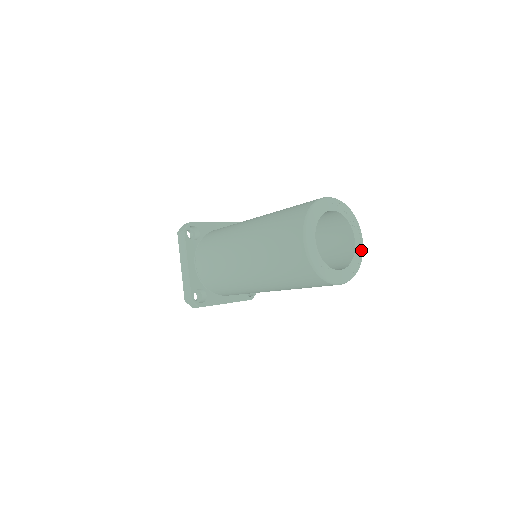
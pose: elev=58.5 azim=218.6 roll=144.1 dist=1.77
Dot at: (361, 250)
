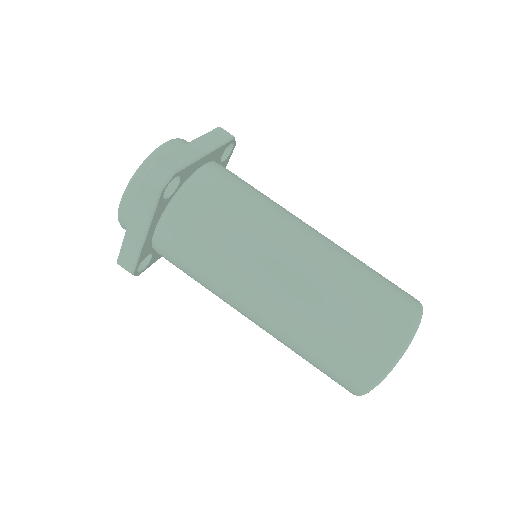
Dot at: occluded
